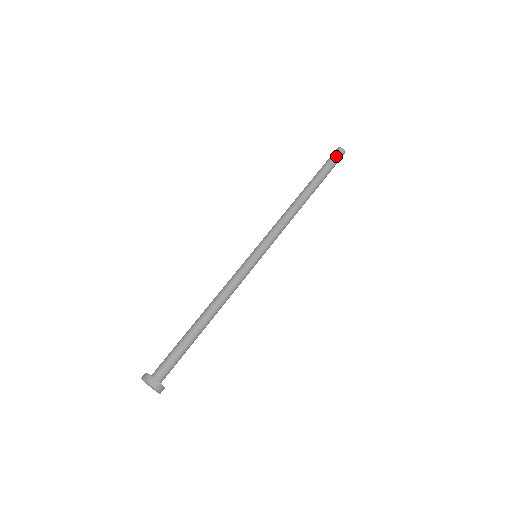
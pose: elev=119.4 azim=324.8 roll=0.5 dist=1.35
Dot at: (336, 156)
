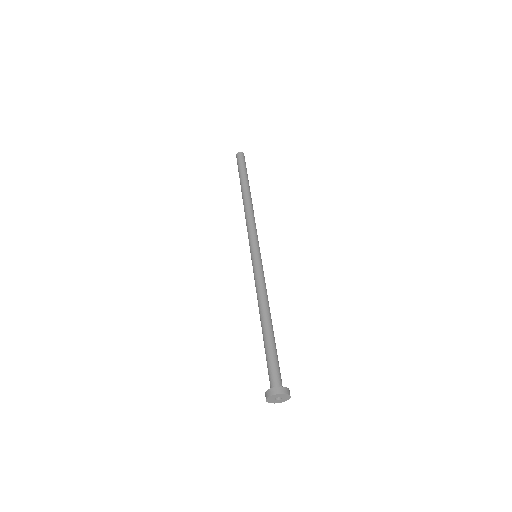
Dot at: (238, 160)
